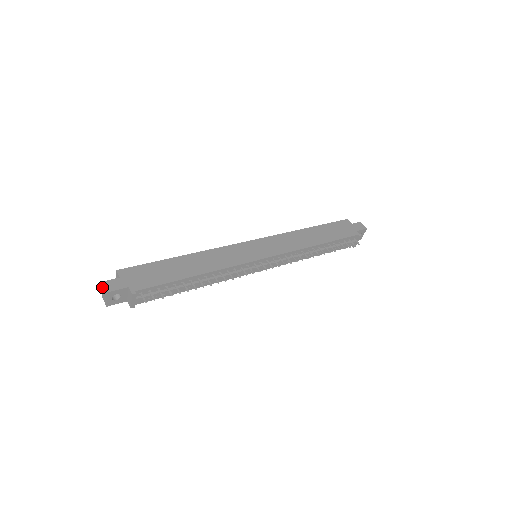
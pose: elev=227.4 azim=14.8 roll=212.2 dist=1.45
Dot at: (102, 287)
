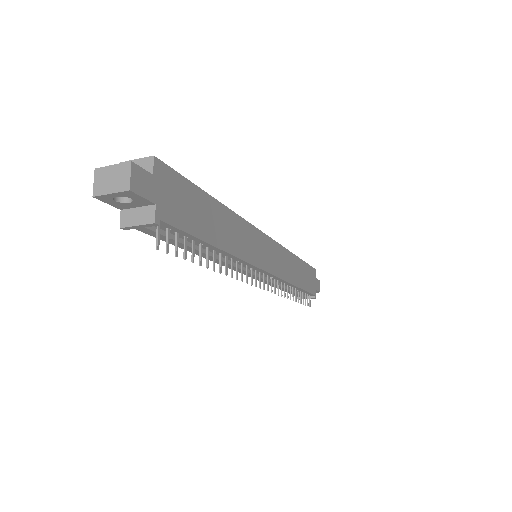
Dot at: (119, 165)
